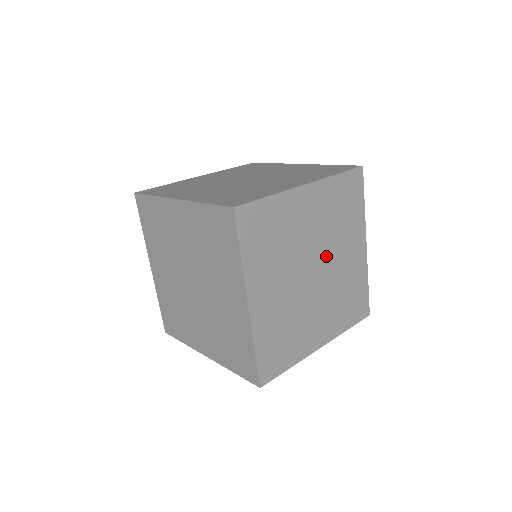
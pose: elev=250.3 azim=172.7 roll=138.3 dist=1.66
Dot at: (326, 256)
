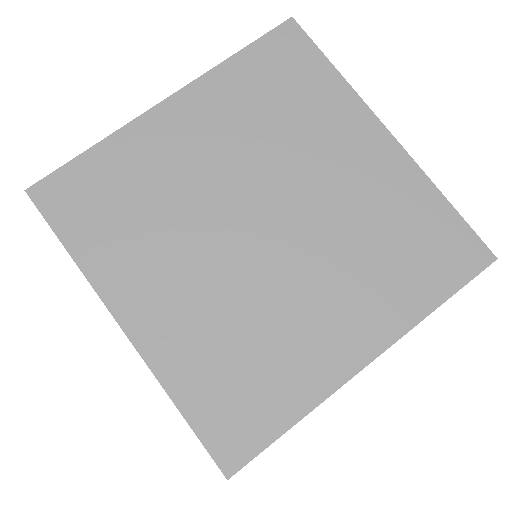
Dot at: occluded
